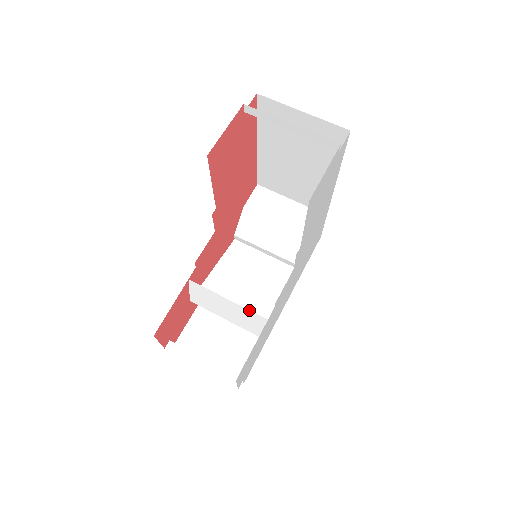
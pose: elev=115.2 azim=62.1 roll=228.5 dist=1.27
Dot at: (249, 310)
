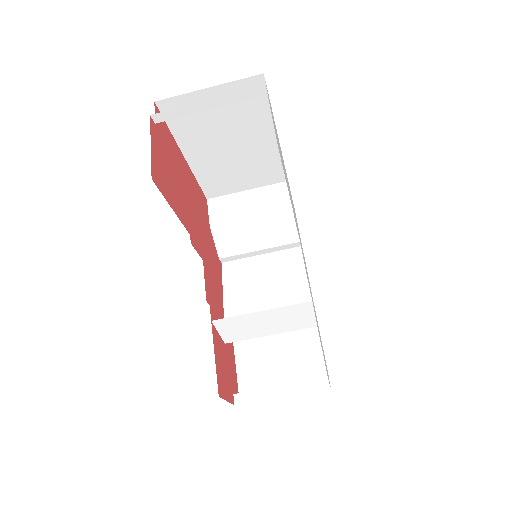
Dot at: (288, 306)
